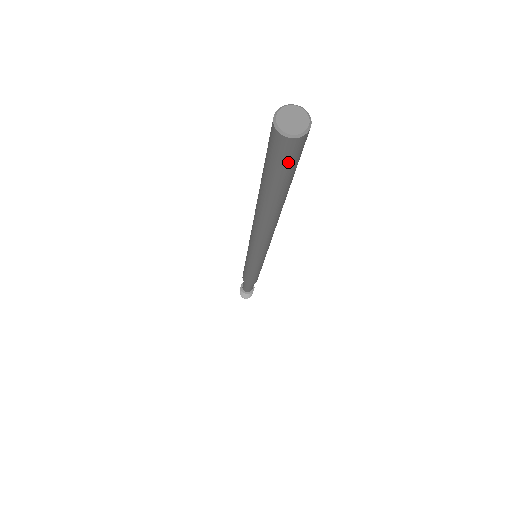
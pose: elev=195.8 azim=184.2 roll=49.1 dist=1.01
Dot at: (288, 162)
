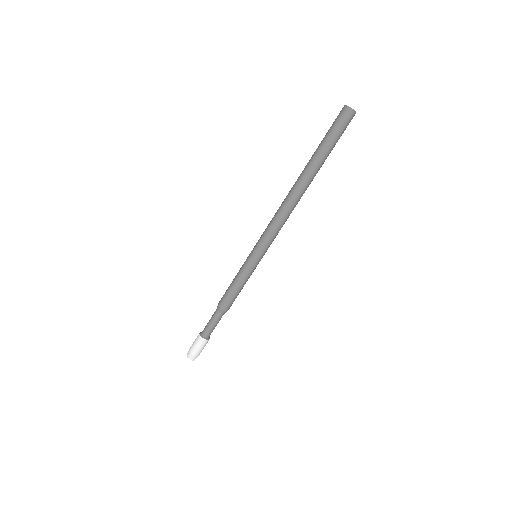
Dot at: (340, 125)
